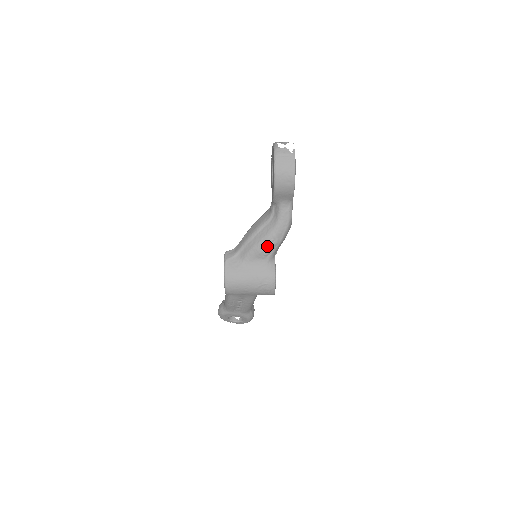
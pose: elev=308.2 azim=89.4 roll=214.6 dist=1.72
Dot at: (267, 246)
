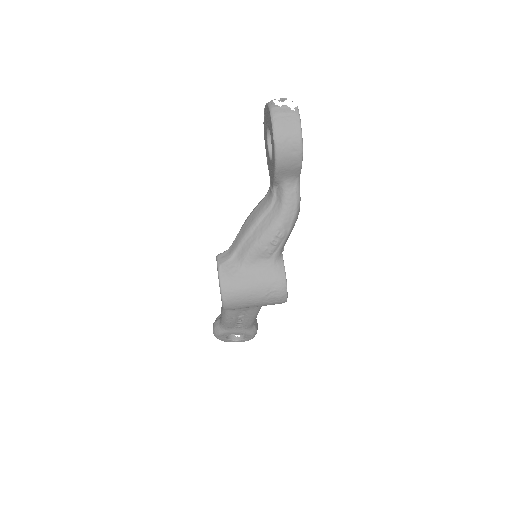
Dot at: (272, 241)
